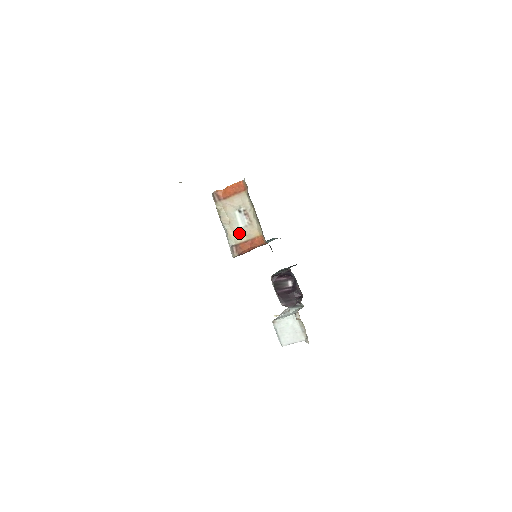
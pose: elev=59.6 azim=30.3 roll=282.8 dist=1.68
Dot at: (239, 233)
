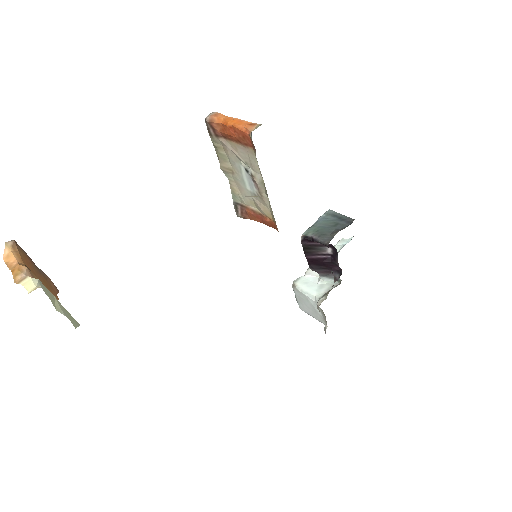
Dot at: (246, 195)
